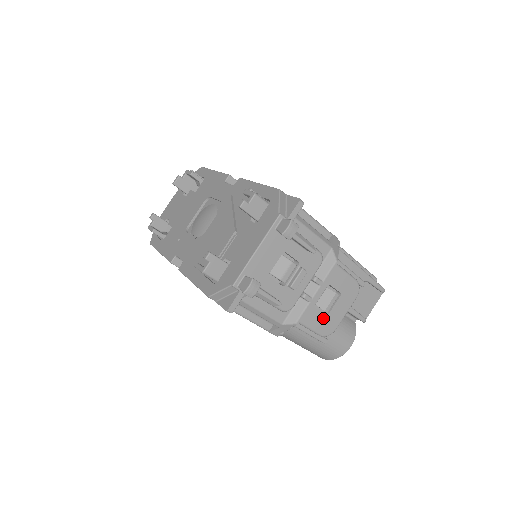
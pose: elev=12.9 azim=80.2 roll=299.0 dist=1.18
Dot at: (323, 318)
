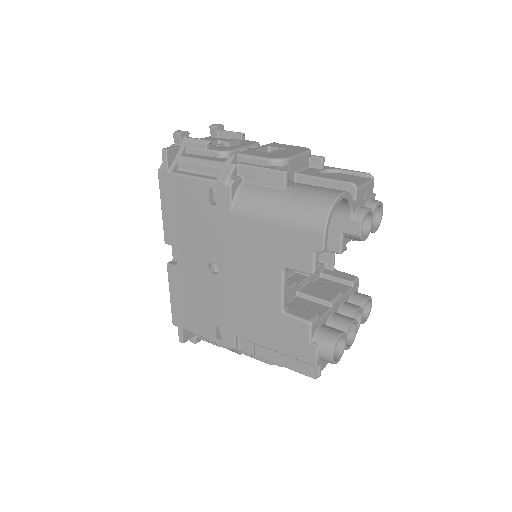
Dot at: (268, 154)
